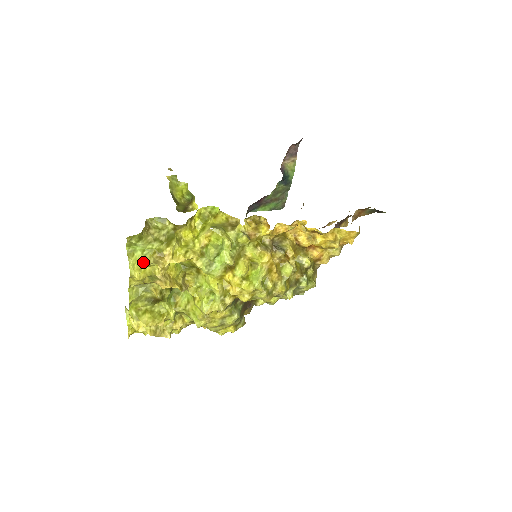
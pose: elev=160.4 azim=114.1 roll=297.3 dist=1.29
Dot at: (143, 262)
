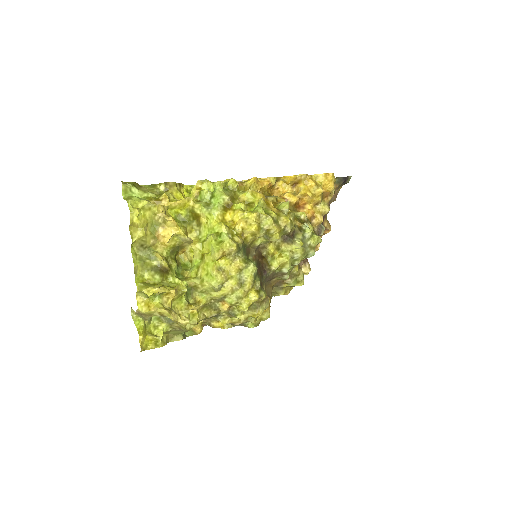
Dot at: (141, 203)
